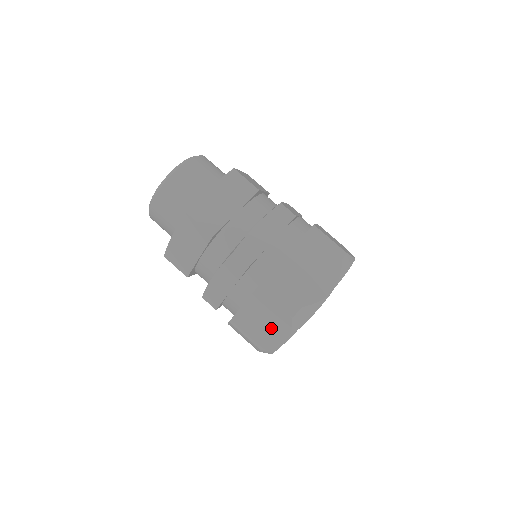
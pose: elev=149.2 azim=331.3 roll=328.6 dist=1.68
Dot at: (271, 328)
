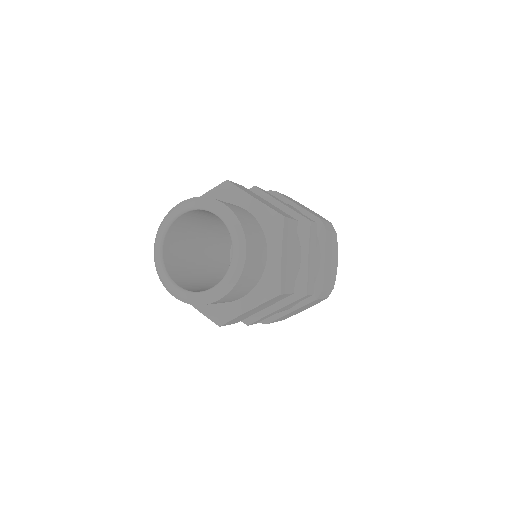
Dot at: occluded
